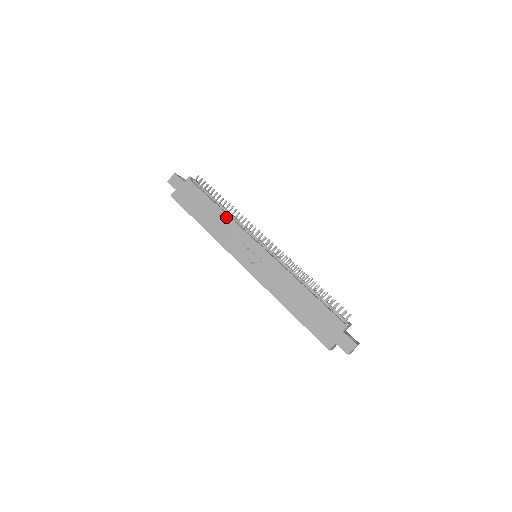
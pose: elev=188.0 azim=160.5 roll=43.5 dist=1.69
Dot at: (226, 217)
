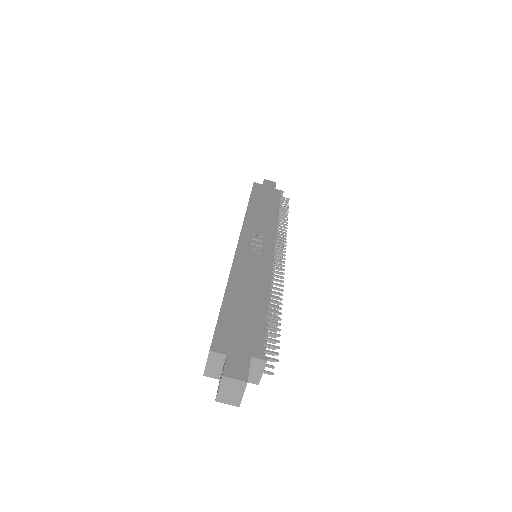
Dot at: (275, 219)
